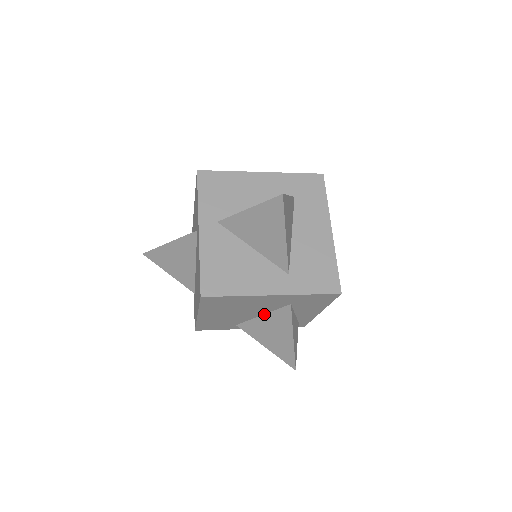
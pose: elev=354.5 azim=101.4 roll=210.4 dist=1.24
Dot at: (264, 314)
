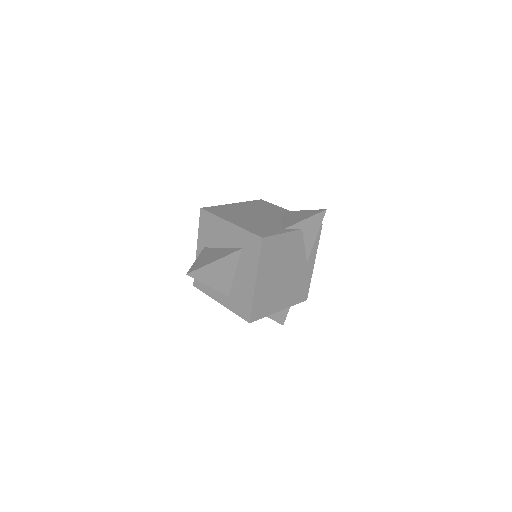
Dot at: occluded
